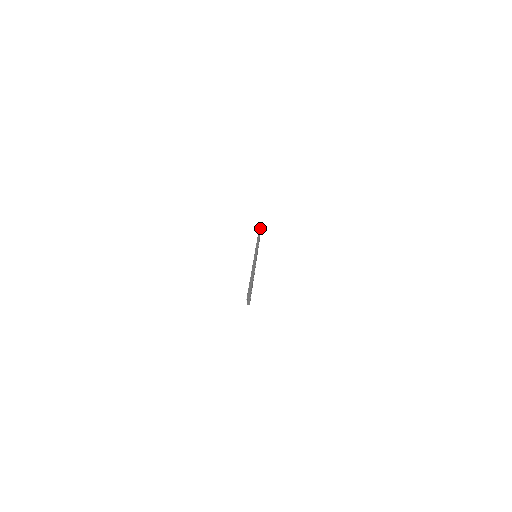
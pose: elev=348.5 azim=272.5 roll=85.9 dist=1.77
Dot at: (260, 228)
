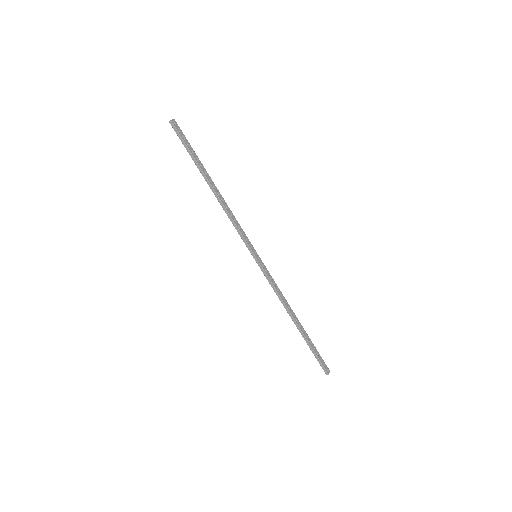
Dot at: occluded
